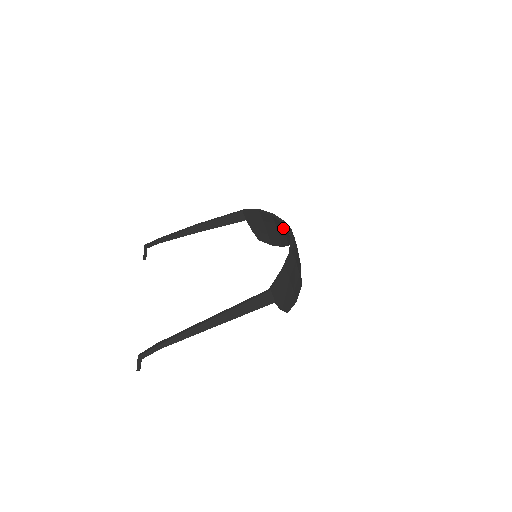
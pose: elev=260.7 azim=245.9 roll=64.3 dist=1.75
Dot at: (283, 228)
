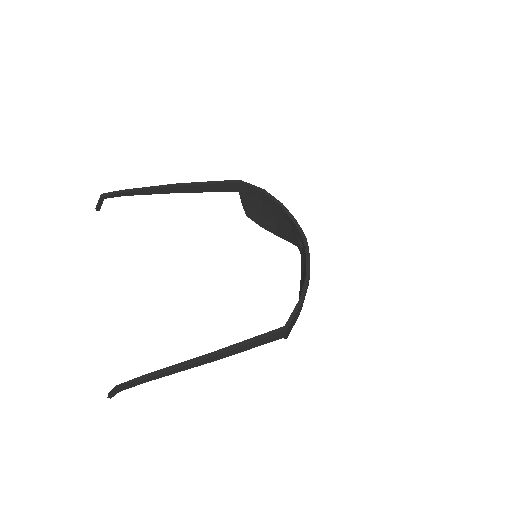
Dot at: (291, 225)
